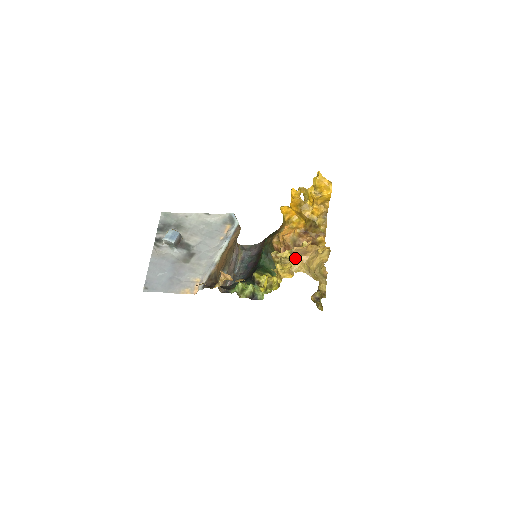
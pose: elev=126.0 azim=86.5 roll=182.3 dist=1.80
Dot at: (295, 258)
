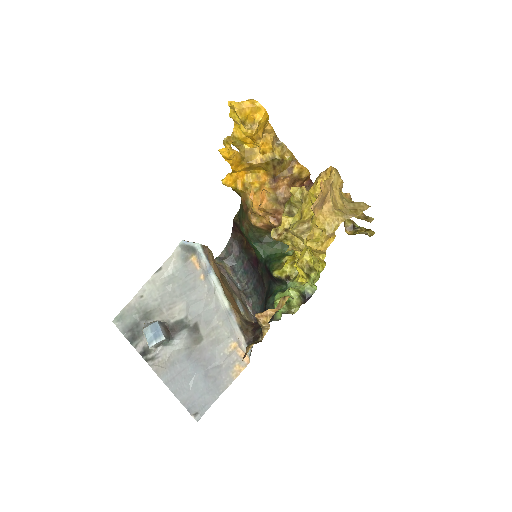
Dot at: (319, 217)
